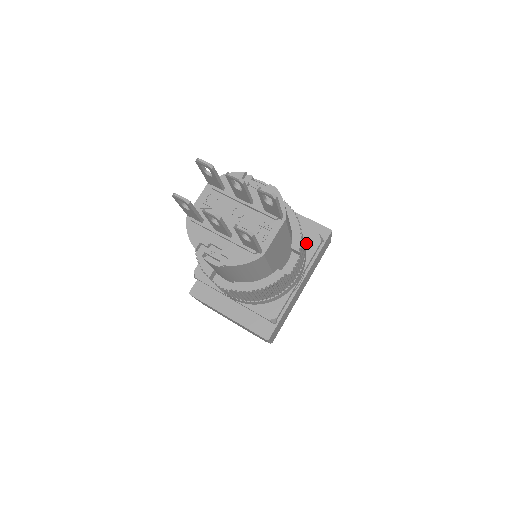
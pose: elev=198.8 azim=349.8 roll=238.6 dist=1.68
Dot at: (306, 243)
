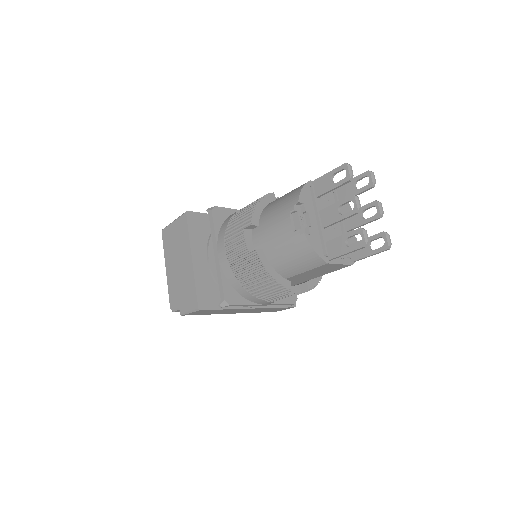
Dot at: occluded
